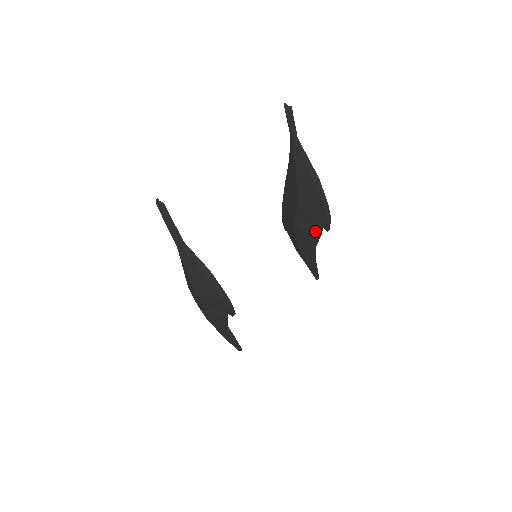
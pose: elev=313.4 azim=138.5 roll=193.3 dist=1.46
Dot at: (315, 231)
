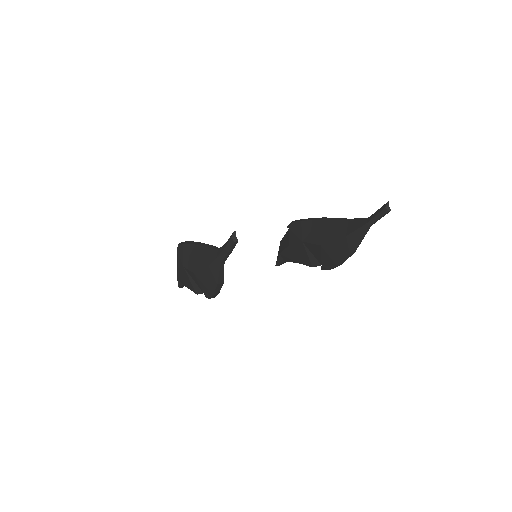
Dot at: (313, 263)
